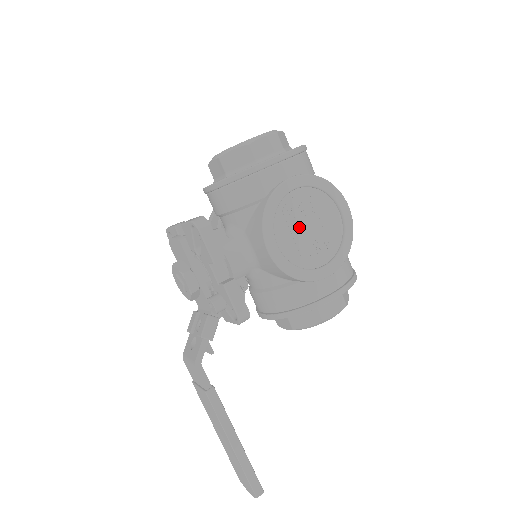
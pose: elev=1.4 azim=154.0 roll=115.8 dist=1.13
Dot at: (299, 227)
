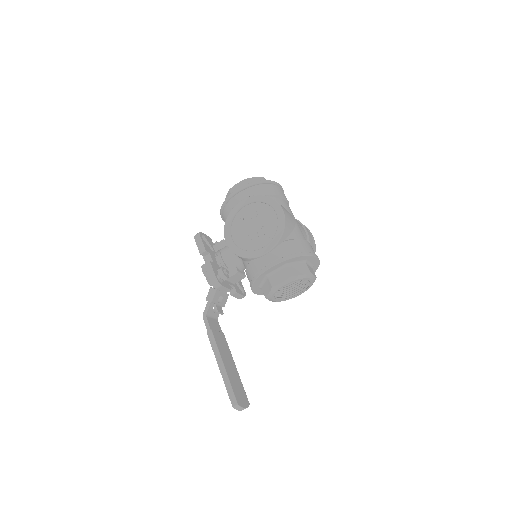
Dot at: (247, 227)
